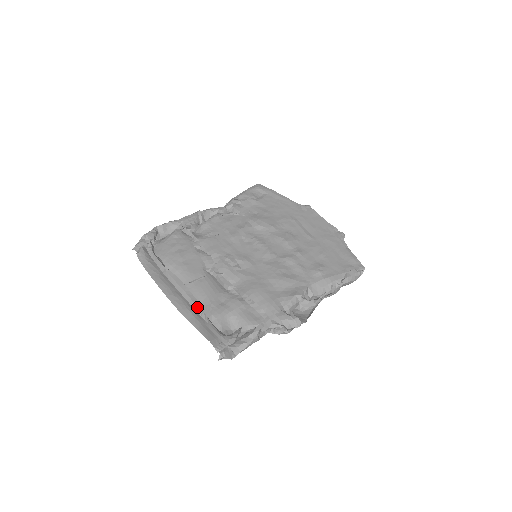
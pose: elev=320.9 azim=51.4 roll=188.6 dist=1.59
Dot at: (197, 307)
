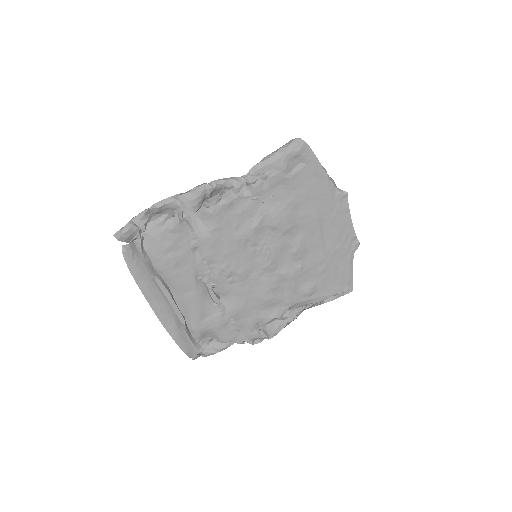
Dot at: (181, 322)
